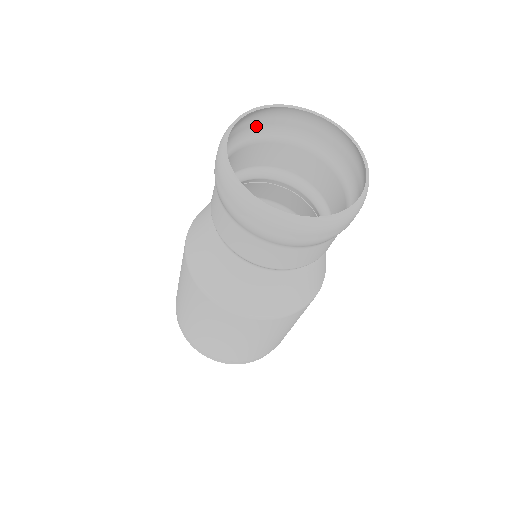
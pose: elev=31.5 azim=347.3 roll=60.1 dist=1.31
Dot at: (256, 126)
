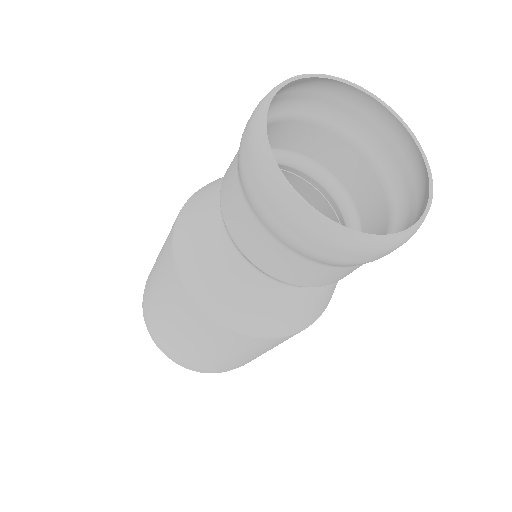
Dot at: (310, 99)
